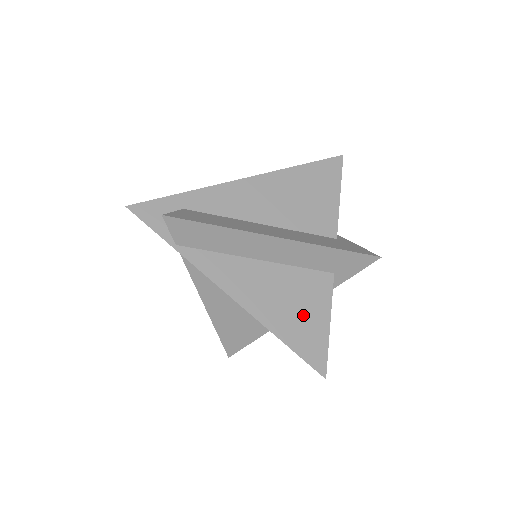
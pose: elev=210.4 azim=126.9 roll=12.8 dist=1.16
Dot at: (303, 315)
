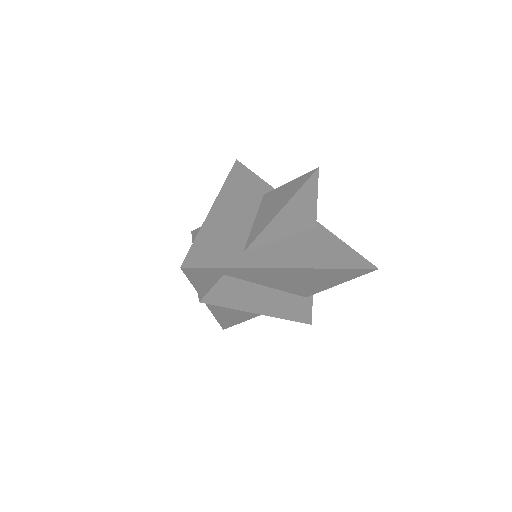
Dot at: (241, 315)
